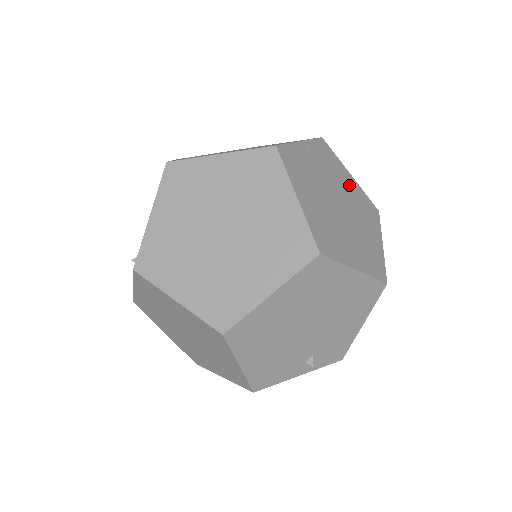
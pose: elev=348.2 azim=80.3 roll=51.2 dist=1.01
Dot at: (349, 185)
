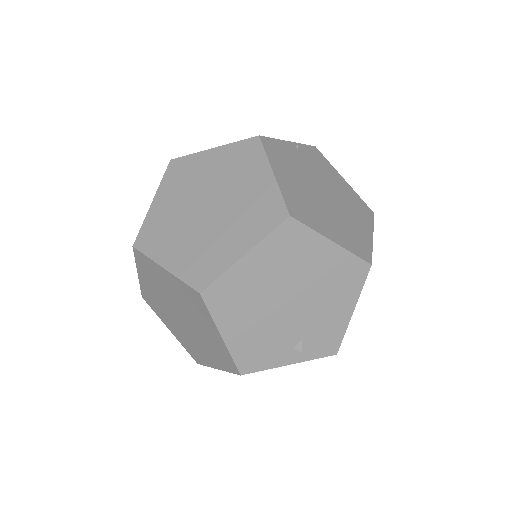
Dot at: (340, 185)
